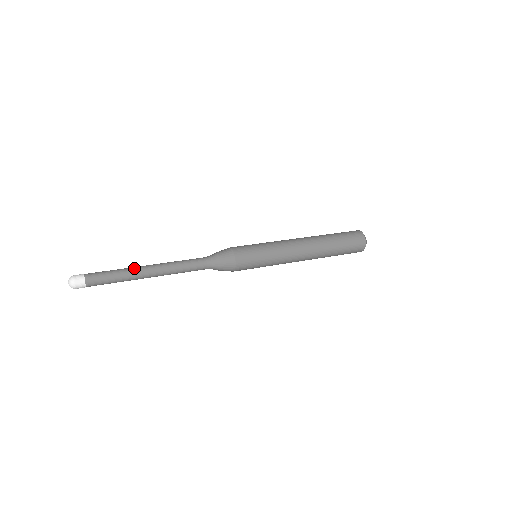
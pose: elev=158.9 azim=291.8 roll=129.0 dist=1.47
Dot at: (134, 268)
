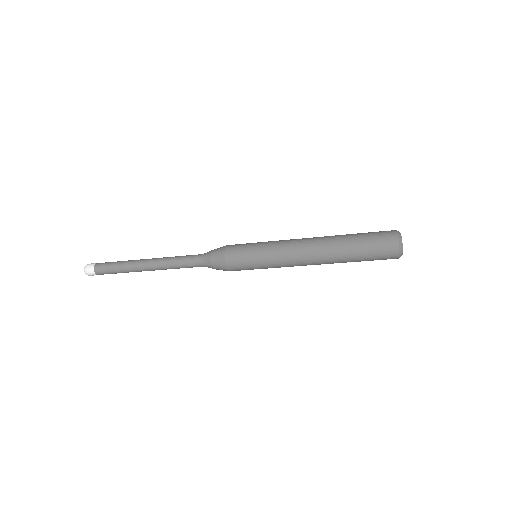
Dot at: (136, 260)
